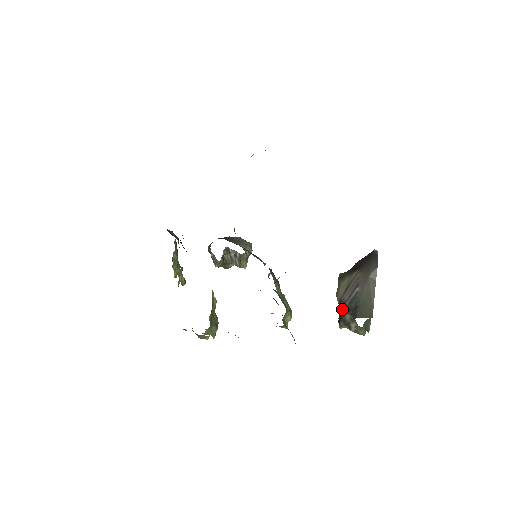
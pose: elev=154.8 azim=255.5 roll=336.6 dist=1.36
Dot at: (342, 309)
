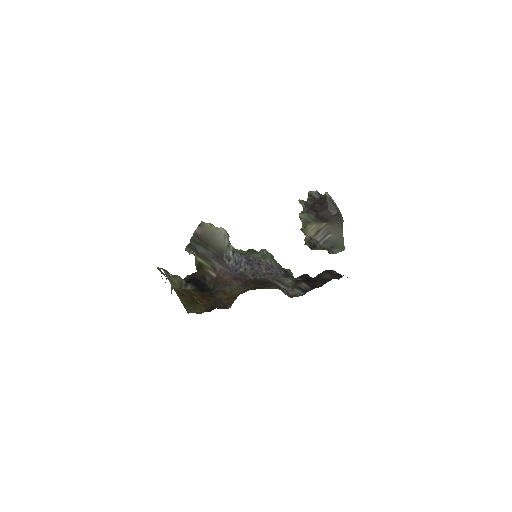
Dot at: (315, 244)
